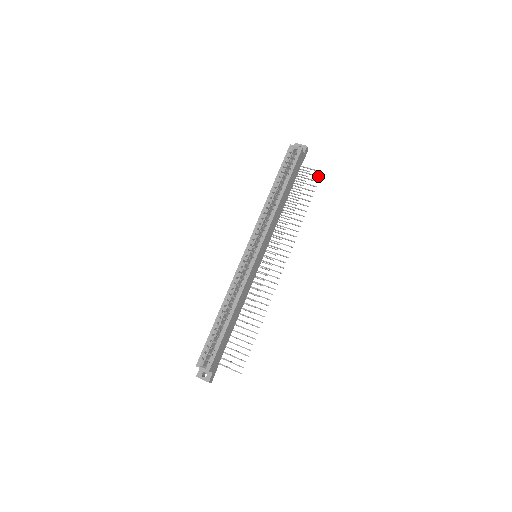
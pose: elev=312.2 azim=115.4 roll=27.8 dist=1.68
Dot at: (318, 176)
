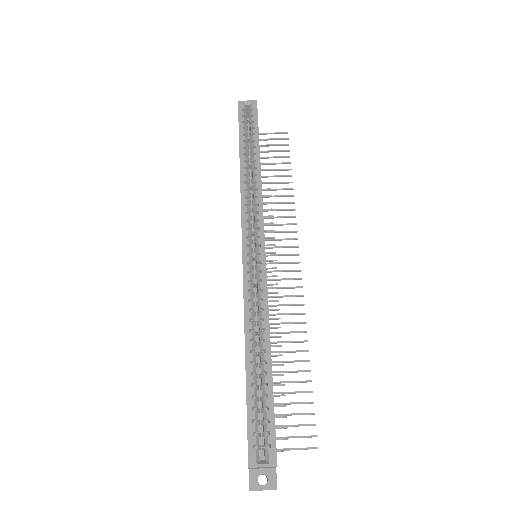
Dot at: (284, 138)
